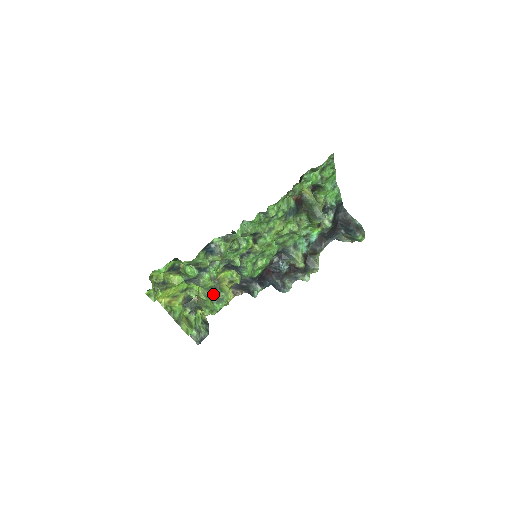
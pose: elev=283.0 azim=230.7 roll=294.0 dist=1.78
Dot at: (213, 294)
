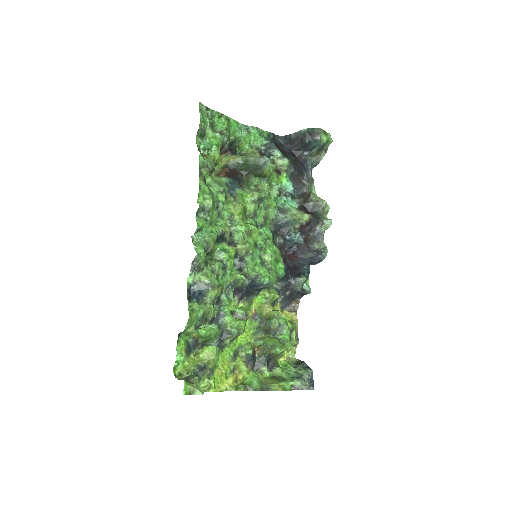
Dot at: (268, 331)
